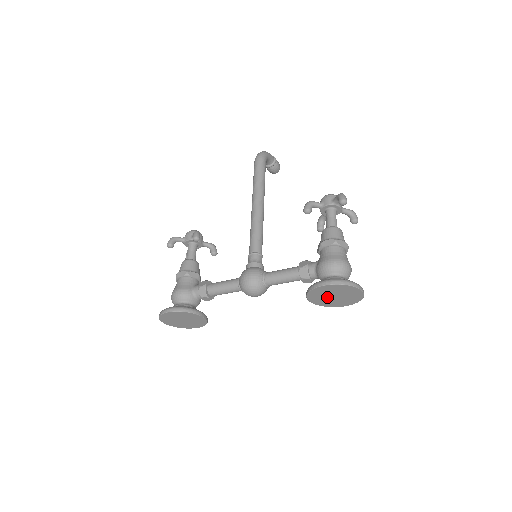
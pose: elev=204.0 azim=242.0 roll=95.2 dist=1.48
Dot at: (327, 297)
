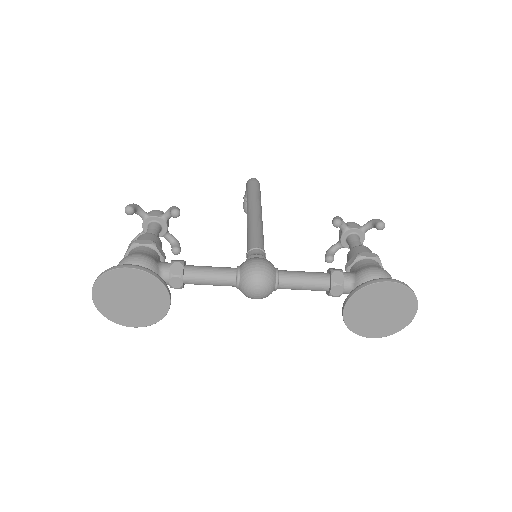
Dot at: (370, 309)
